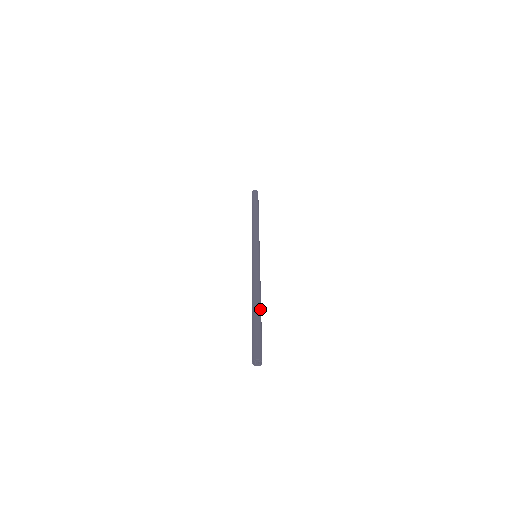
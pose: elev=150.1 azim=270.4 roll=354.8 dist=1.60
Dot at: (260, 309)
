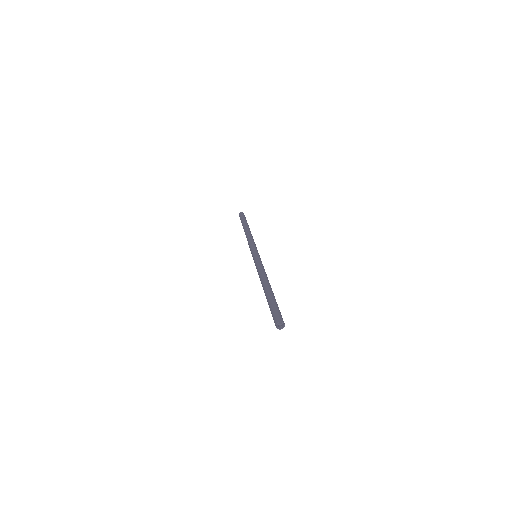
Dot at: (271, 289)
